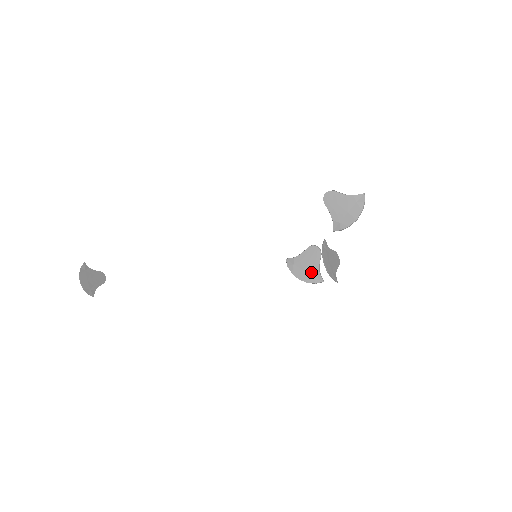
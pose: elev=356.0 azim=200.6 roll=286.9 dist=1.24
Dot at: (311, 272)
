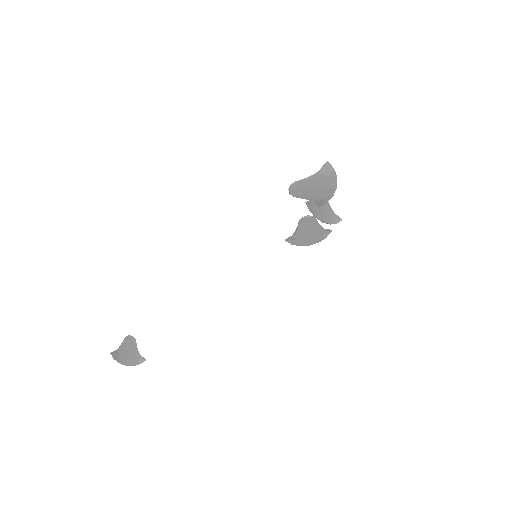
Dot at: (317, 235)
